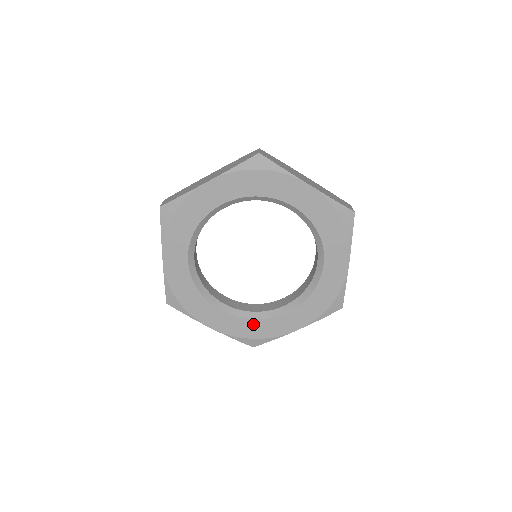
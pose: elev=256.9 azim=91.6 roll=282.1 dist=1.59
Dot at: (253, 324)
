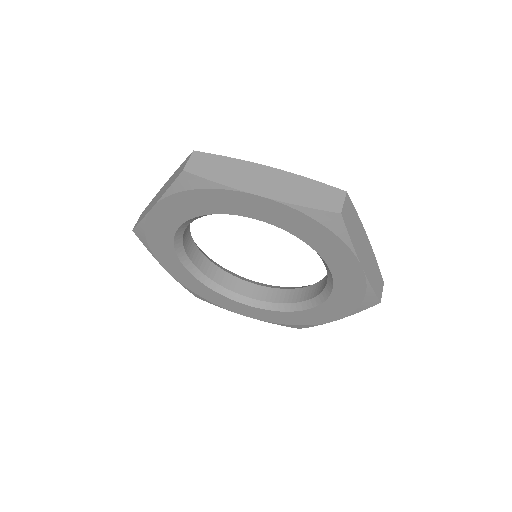
Dot at: (210, 292)
